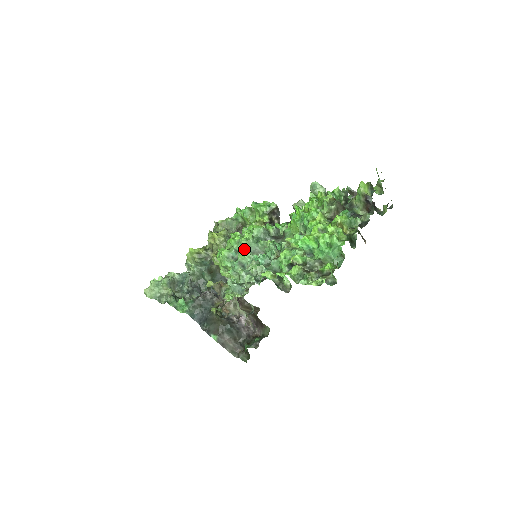
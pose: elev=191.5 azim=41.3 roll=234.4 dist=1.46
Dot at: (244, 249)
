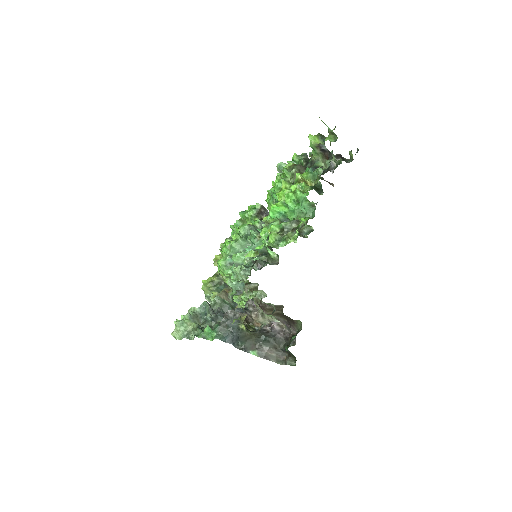
Dot at: (237, 251)
